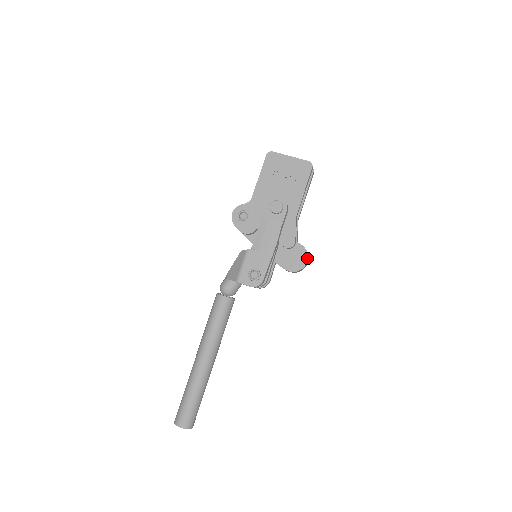
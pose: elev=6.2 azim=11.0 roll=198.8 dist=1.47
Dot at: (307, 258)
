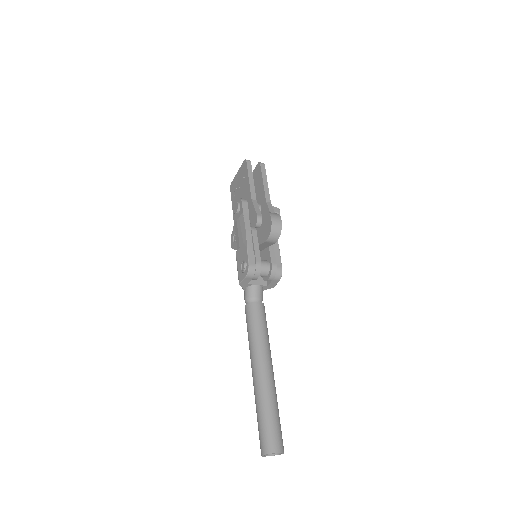
Dot at: (270, 217)
